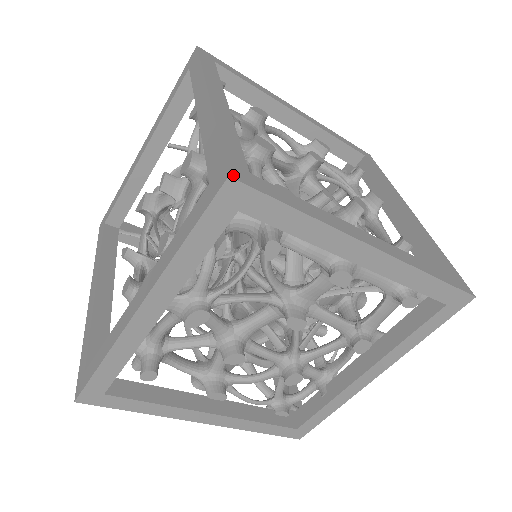
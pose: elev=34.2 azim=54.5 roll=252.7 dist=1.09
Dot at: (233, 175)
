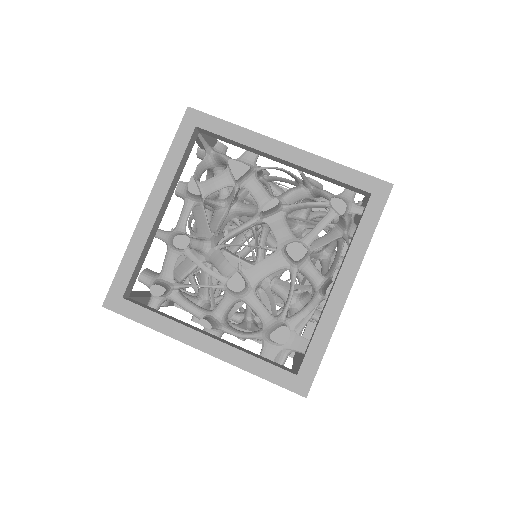
Dot at: occluded
